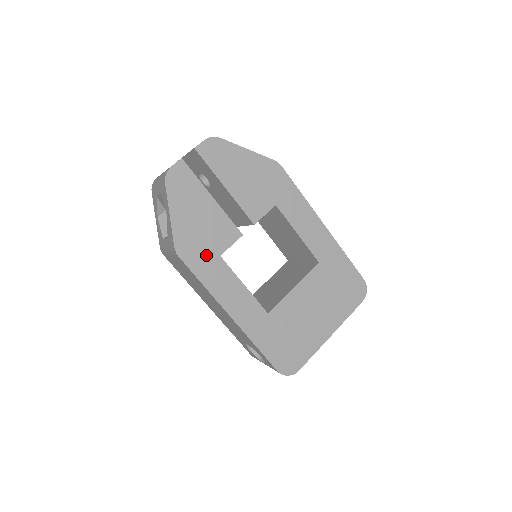
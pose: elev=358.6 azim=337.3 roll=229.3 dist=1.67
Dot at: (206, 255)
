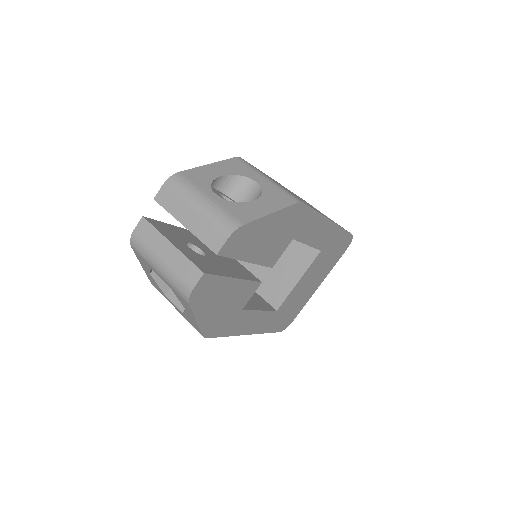
Dot at: (230, 319)
